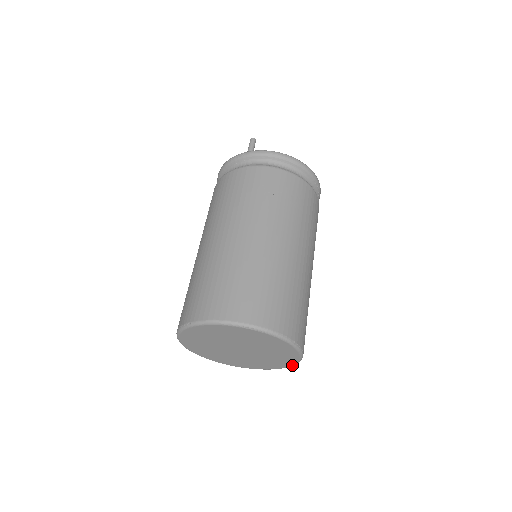
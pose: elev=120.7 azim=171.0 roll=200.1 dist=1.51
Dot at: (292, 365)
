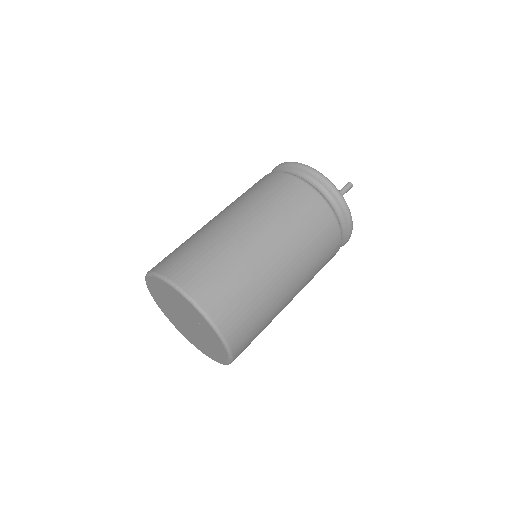
Dot at: (218, 336)
